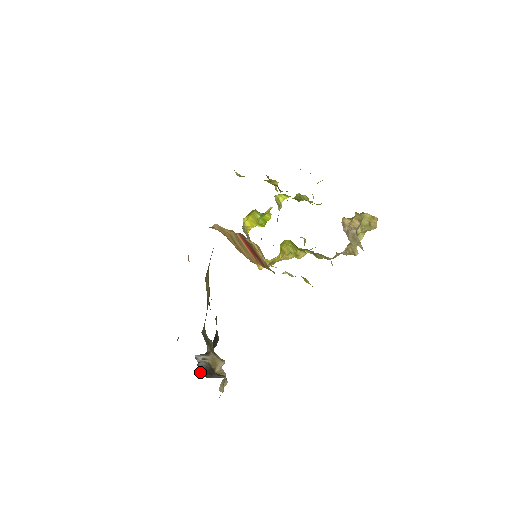
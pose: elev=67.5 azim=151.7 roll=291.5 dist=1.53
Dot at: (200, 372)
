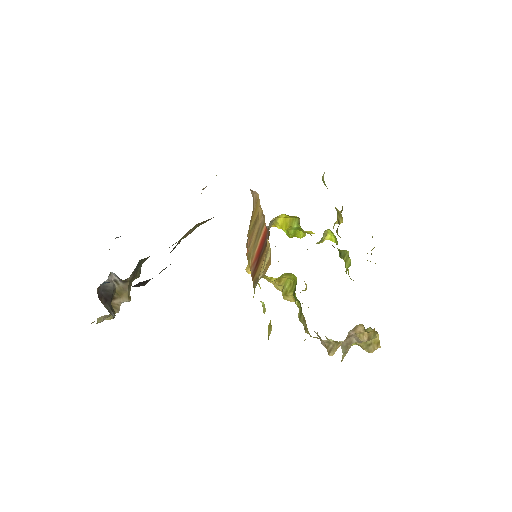
Dot at: (99, 289)
